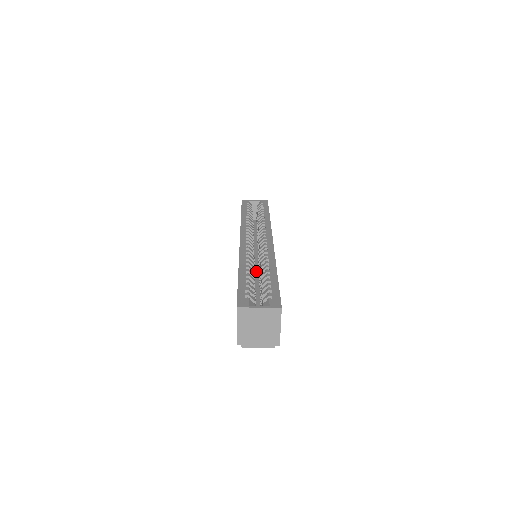
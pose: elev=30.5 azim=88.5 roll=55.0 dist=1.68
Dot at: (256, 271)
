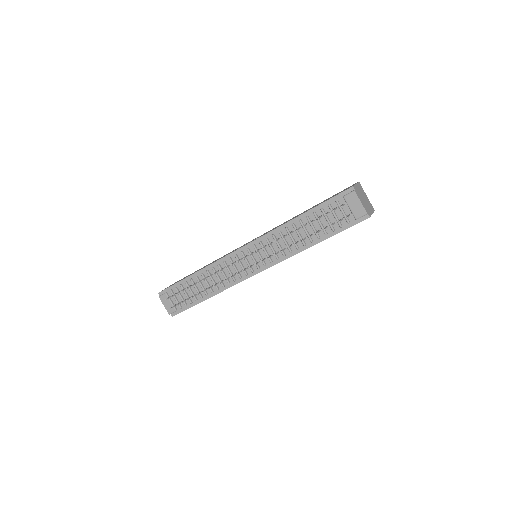
Dot at: occluded
